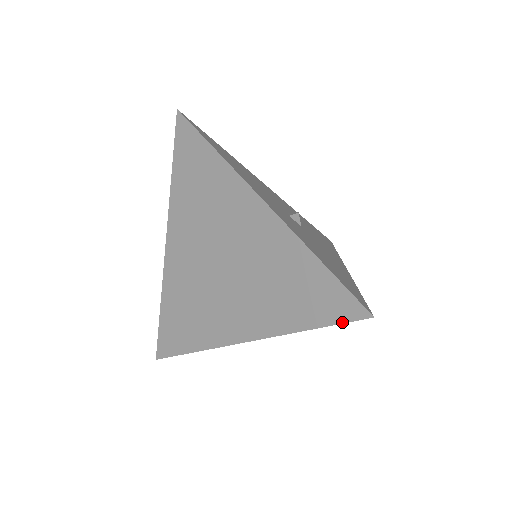
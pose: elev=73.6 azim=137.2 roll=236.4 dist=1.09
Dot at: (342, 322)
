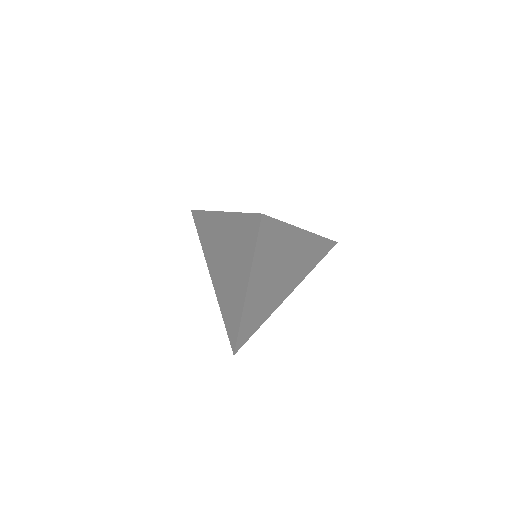
Dot at: (258, 231)
